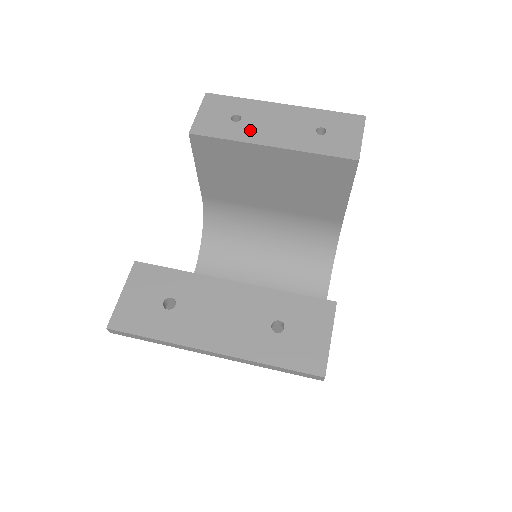
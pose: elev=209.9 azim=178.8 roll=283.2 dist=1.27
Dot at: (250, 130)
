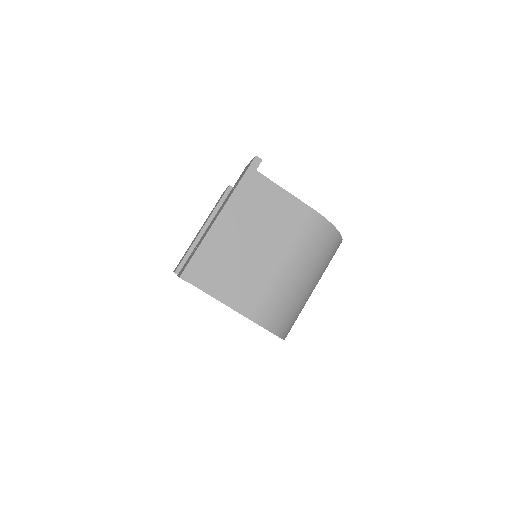
Dot at: occluded
